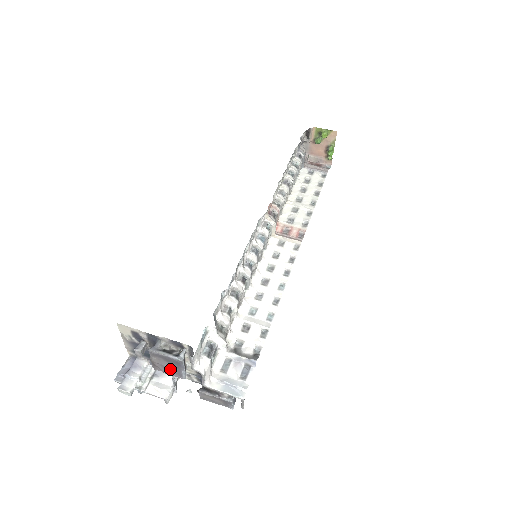
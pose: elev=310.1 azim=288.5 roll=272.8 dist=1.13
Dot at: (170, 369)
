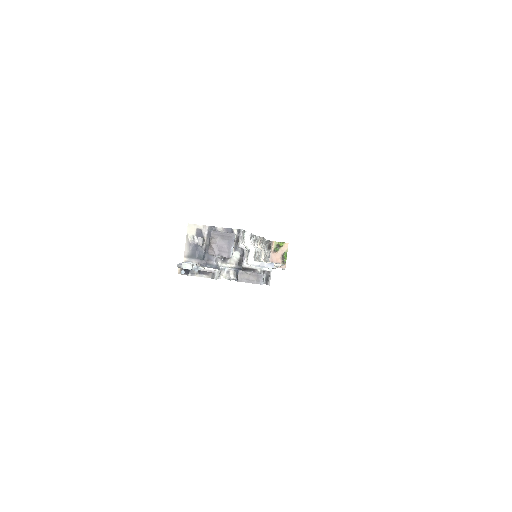
Dot at: (223, 248)
